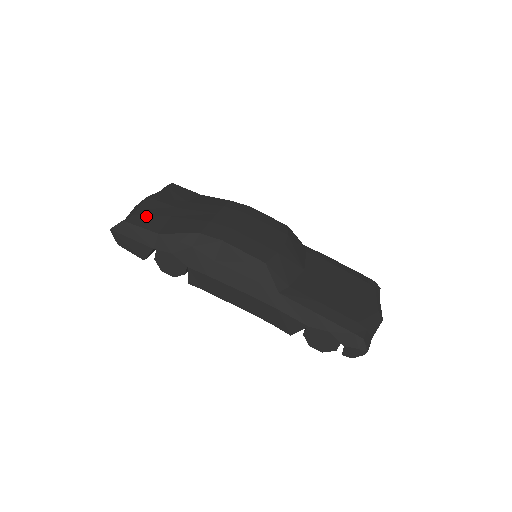
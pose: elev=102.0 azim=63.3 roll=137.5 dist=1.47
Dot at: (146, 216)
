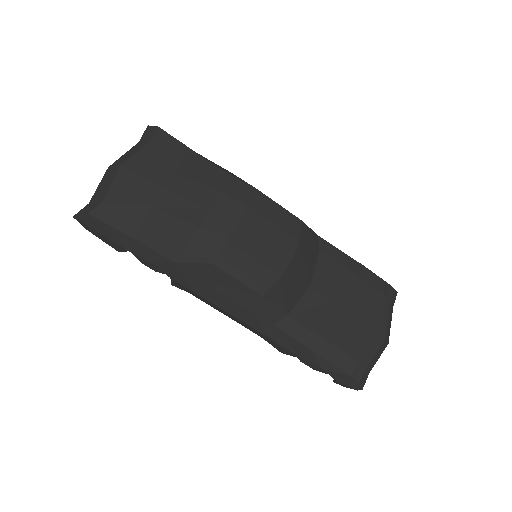
Dot at: (118, 205)
